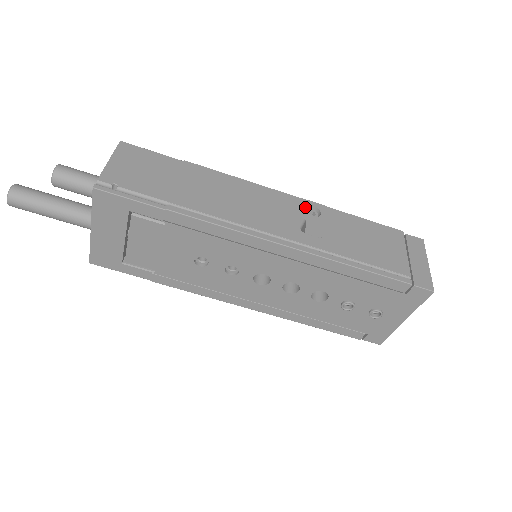
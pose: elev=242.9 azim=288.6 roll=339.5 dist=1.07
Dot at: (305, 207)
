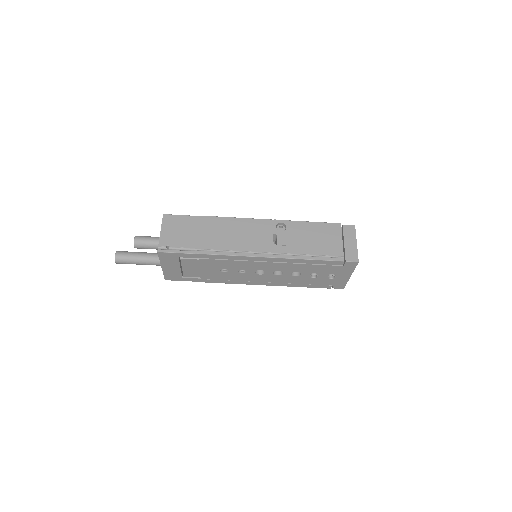
Dot at: (276, 225)
